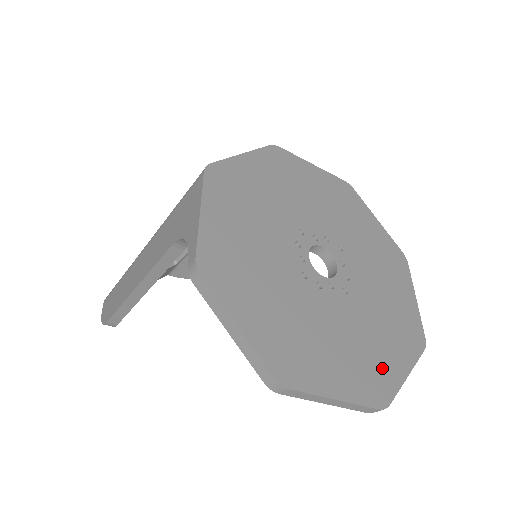
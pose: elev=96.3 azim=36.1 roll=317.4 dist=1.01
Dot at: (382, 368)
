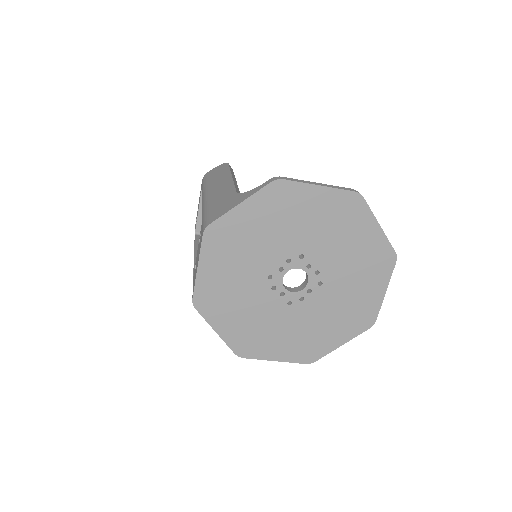
Dot at: (365, 306)
